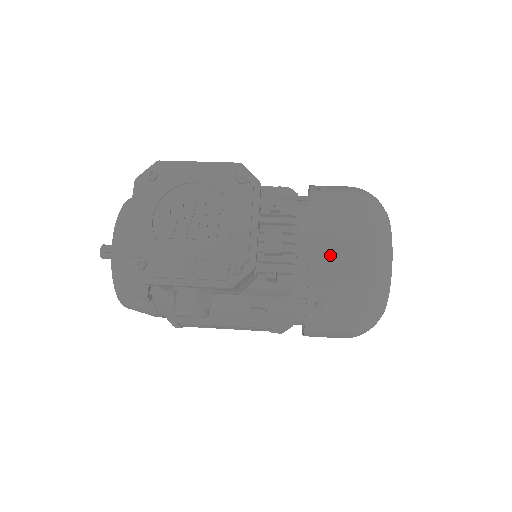
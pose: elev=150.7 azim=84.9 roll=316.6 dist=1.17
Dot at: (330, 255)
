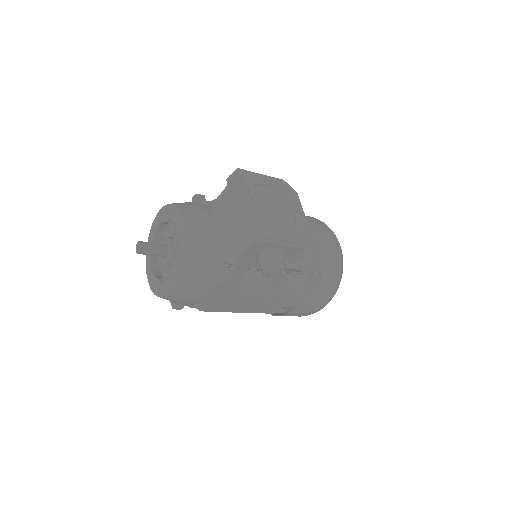
Dot at: (323, 245)
